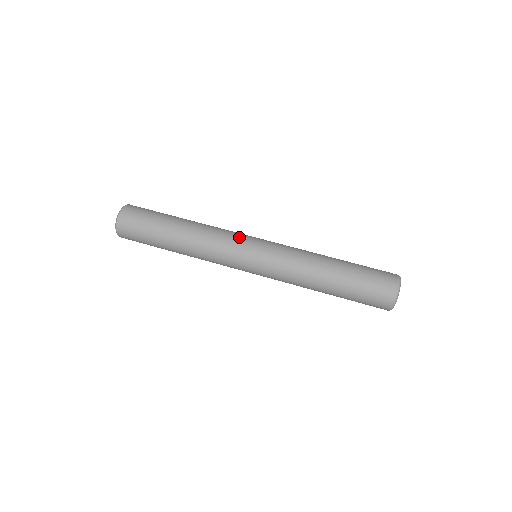
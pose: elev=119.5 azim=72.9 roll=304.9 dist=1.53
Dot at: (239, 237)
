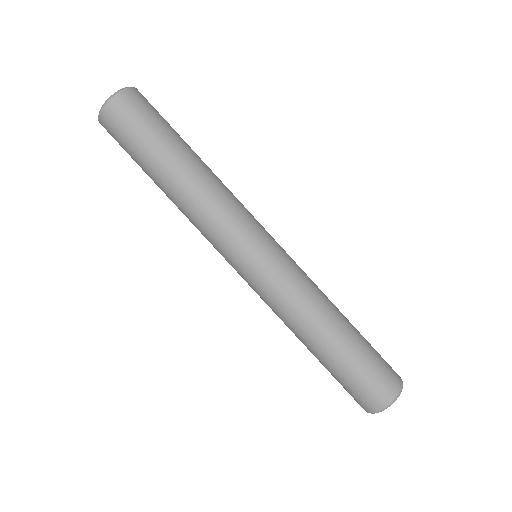
Dot at: (231, 242)
